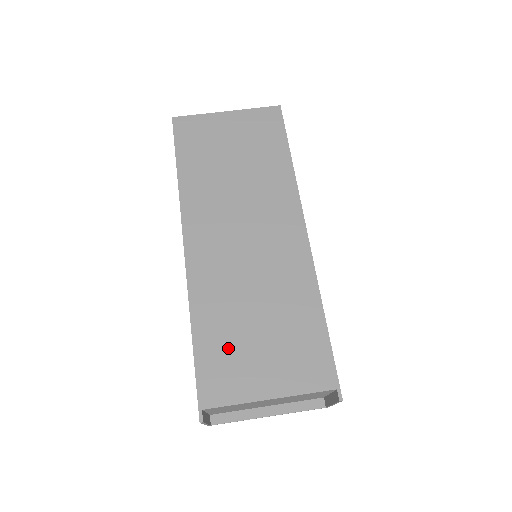
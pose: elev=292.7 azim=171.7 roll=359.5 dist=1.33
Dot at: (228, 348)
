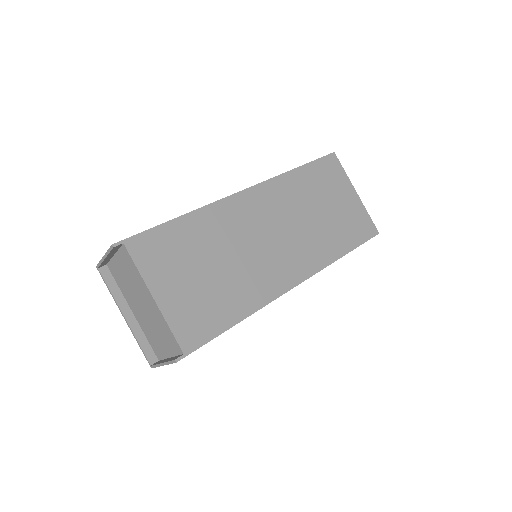
Dot at: (181, 249)
